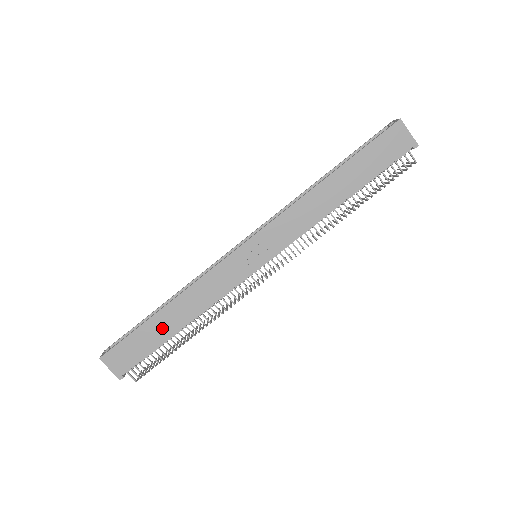
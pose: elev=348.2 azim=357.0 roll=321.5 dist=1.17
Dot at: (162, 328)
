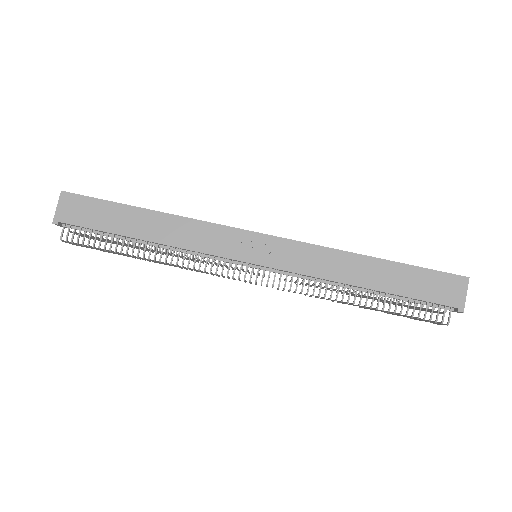
Dot at: (130, 223)
